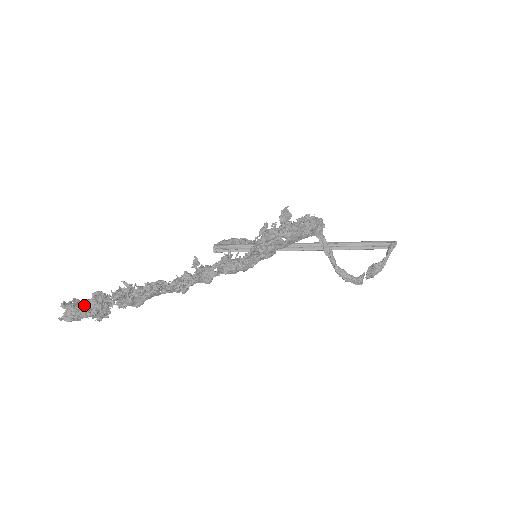
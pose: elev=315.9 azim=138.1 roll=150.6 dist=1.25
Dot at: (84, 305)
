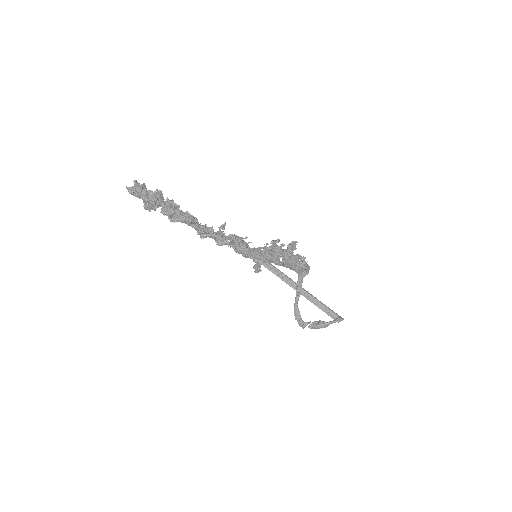
Dot at: (147, 192)
